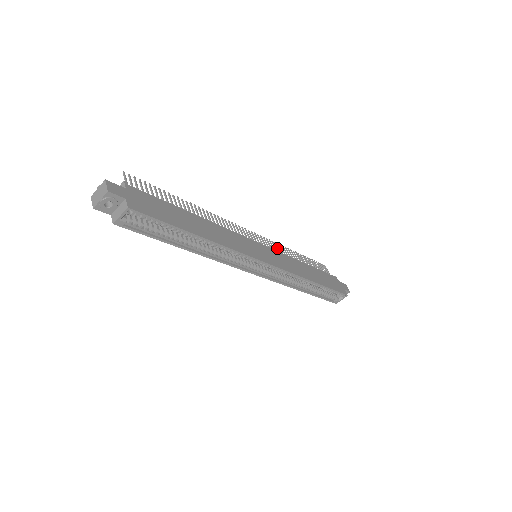
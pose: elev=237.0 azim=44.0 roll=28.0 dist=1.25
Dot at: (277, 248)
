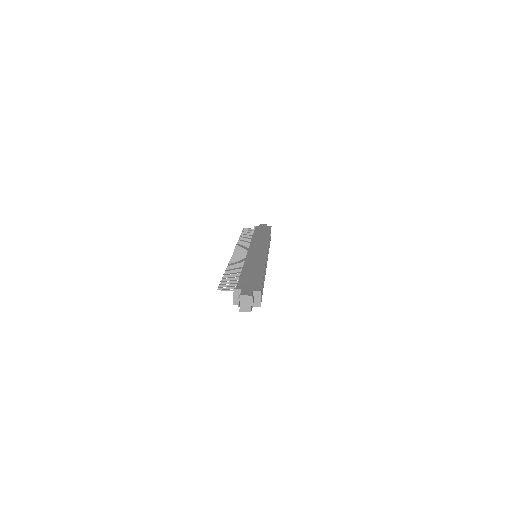
Dot at: (243, 245)
